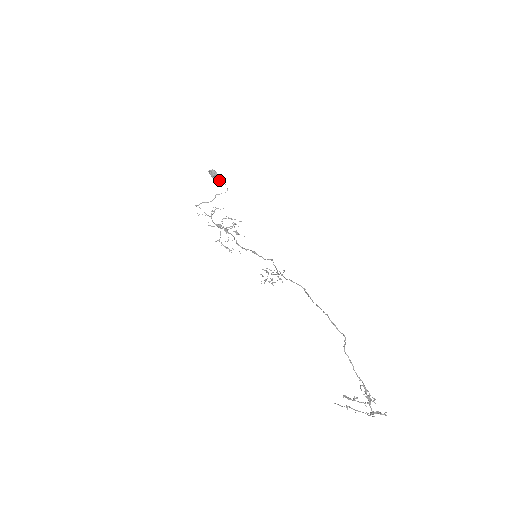
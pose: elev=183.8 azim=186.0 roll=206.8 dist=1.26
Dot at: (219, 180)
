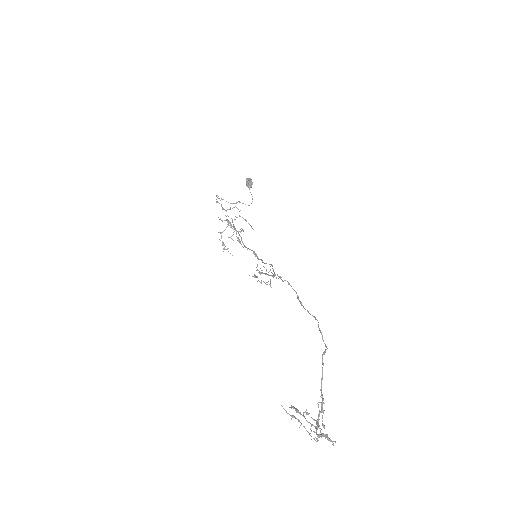
Dot at: occluded
